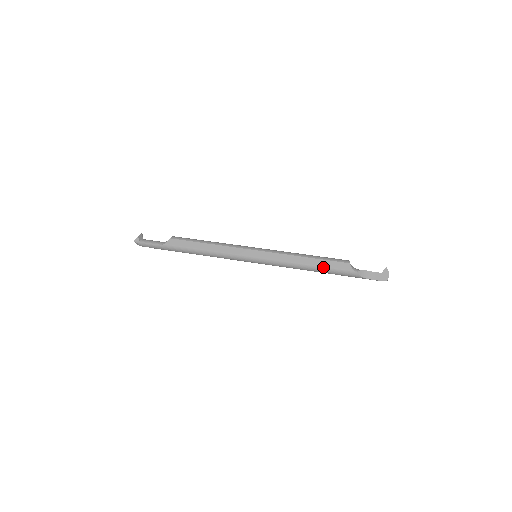
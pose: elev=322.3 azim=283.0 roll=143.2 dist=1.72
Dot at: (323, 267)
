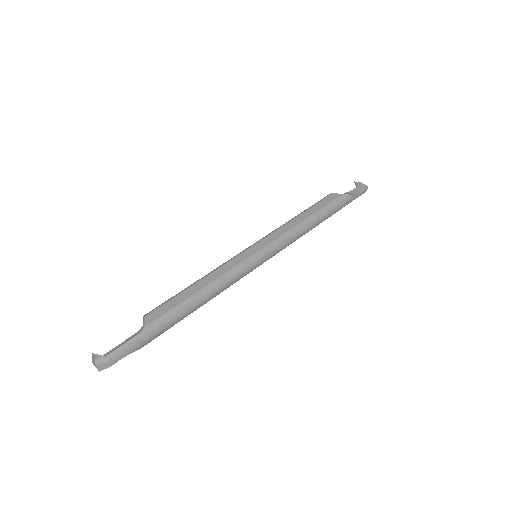
Dot at: (321, 210)
